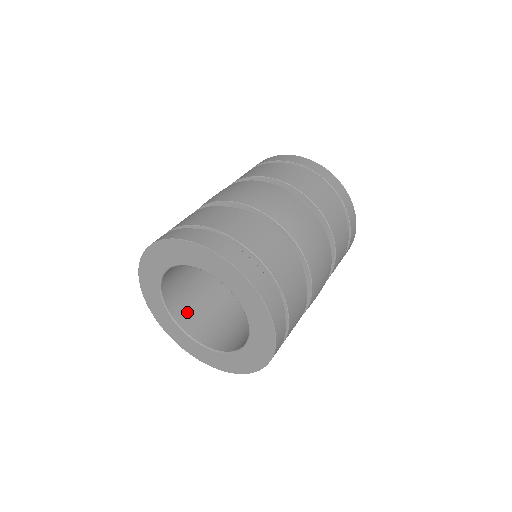
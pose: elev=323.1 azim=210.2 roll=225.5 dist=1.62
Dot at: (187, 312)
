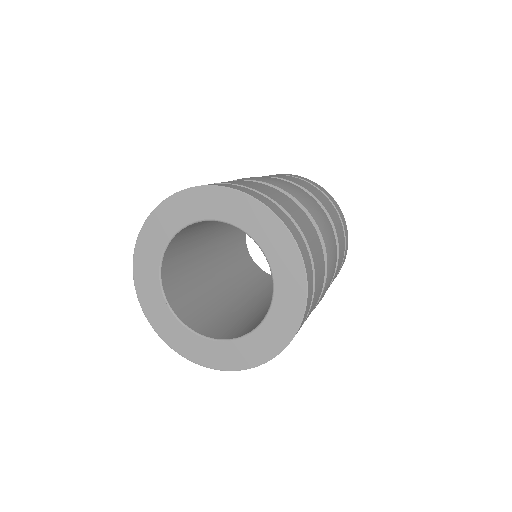
Dot at: (173, 282)
